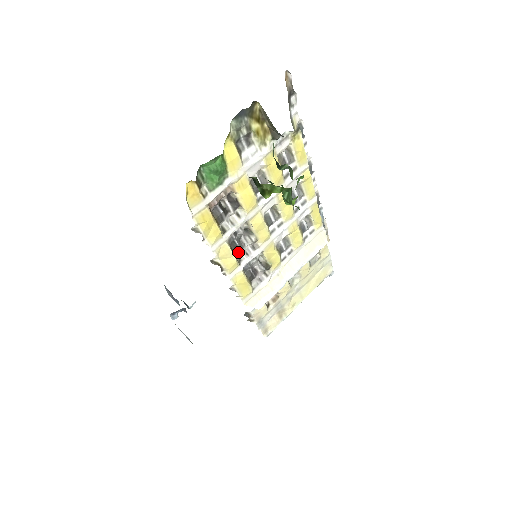
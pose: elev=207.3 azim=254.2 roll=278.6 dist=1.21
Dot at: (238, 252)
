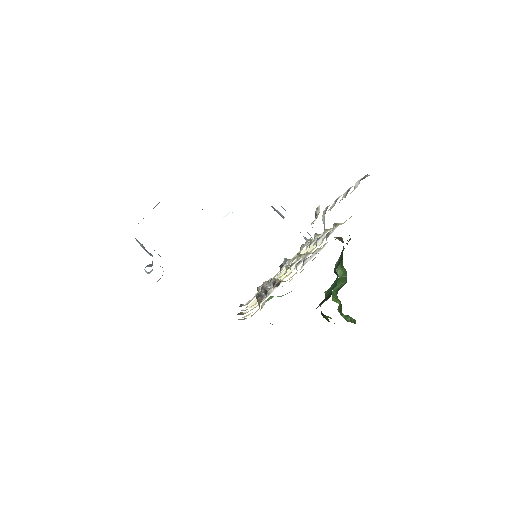
Dot at: occluded
